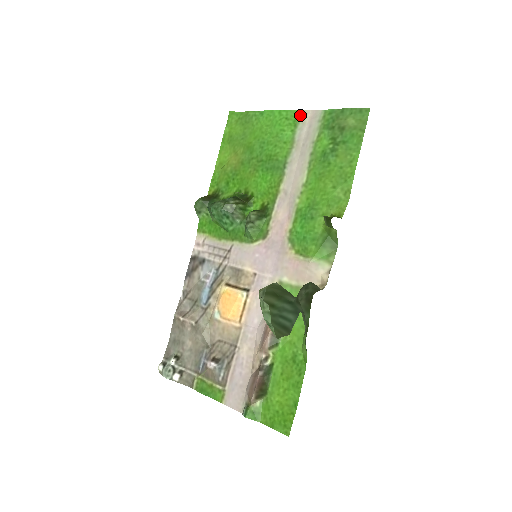
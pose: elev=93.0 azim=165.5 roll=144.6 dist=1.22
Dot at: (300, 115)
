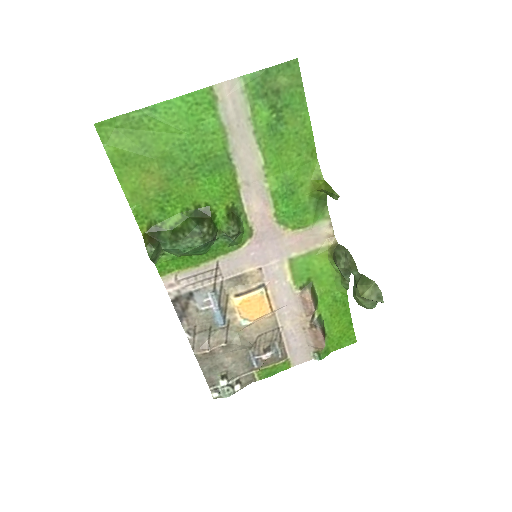
Dot at: (213, 93)
